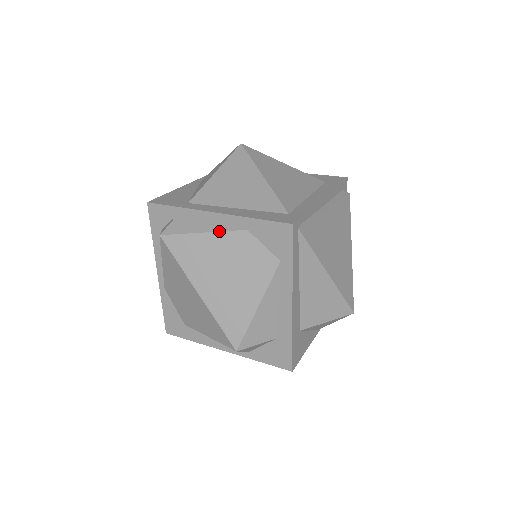
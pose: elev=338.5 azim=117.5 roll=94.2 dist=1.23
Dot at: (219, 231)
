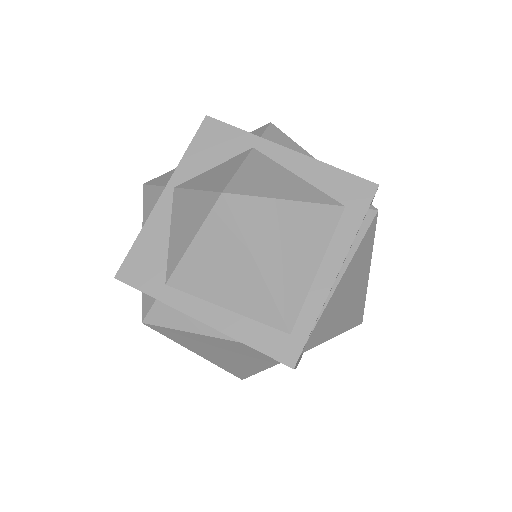
Dot at: (209, 336)
